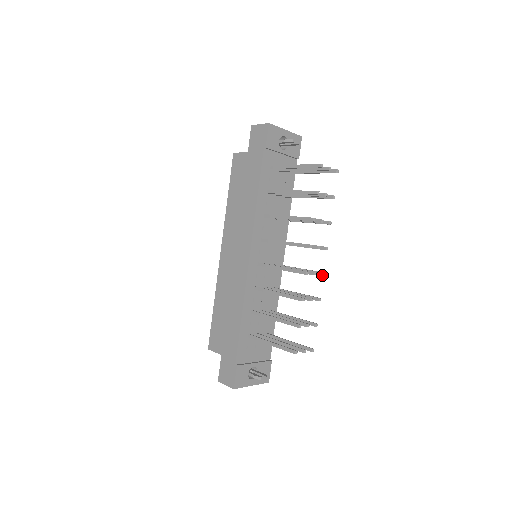
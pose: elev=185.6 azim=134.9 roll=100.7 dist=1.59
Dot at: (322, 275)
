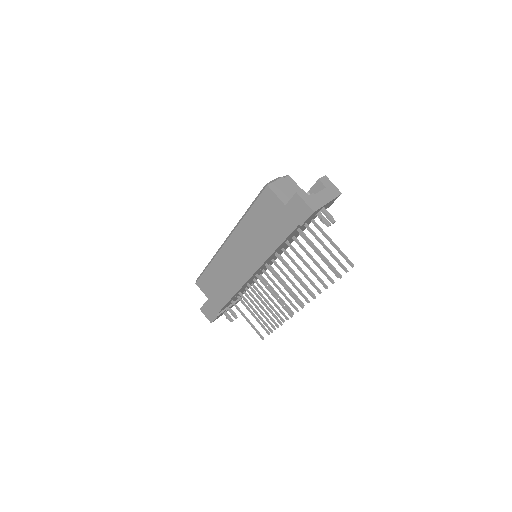
Dot at: occluded
